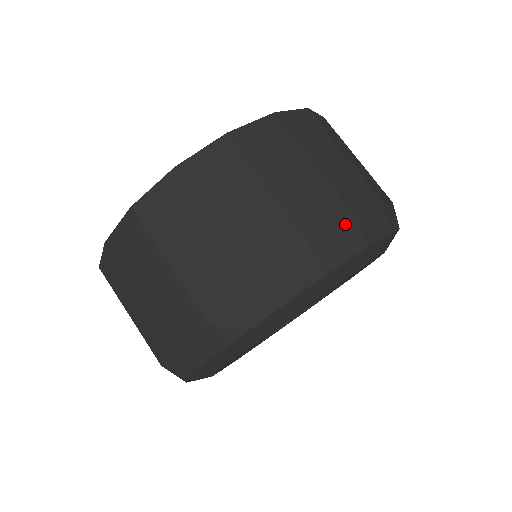
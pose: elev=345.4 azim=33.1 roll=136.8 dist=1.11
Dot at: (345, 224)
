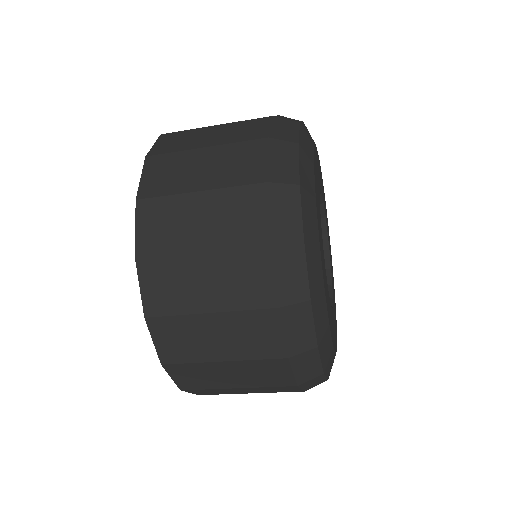
Dot at: (268, 198)
